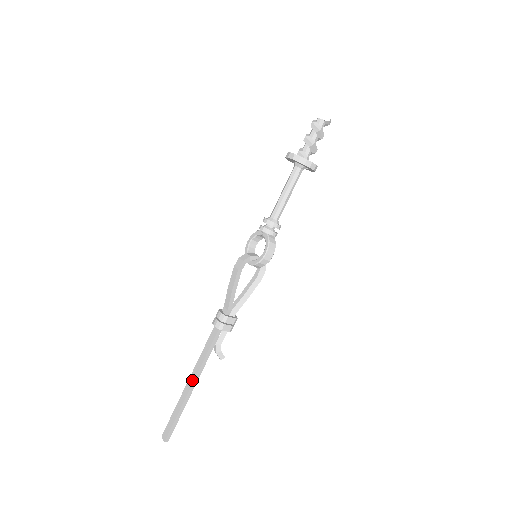
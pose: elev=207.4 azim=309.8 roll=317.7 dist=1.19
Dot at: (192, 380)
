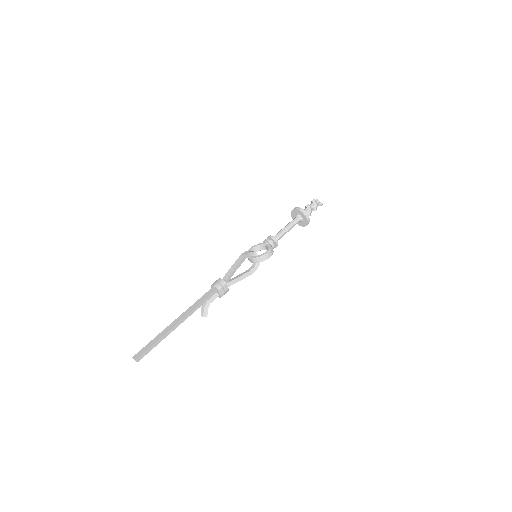
Dot at: (180, 319)
